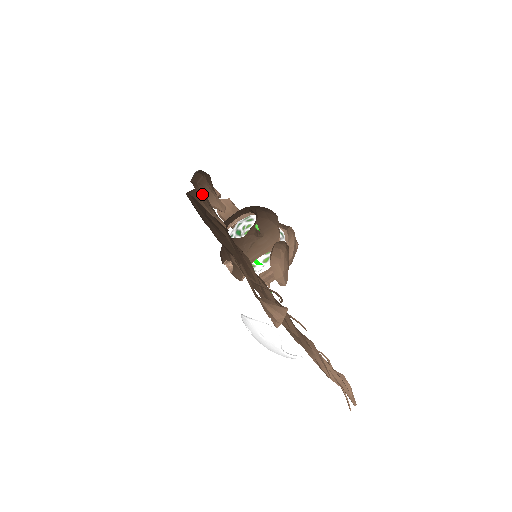
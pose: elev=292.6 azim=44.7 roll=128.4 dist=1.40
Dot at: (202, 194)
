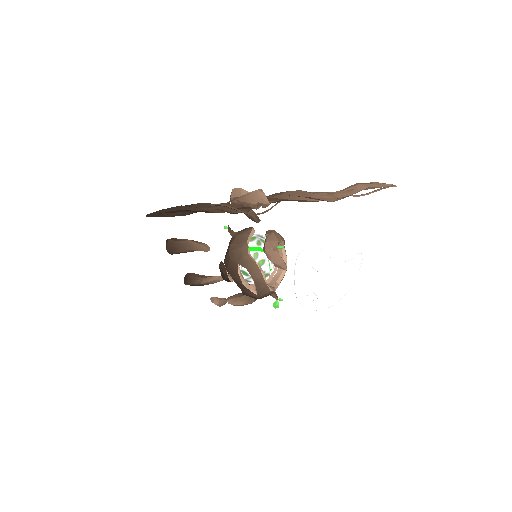
Dot at: occluded
